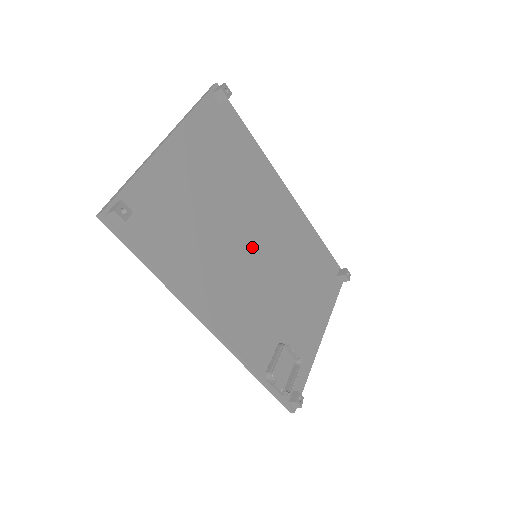
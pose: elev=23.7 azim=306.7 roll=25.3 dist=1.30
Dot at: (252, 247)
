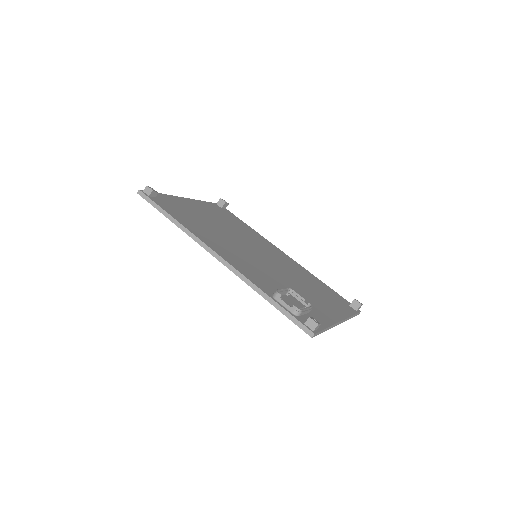
Dot at: (251, 250)
